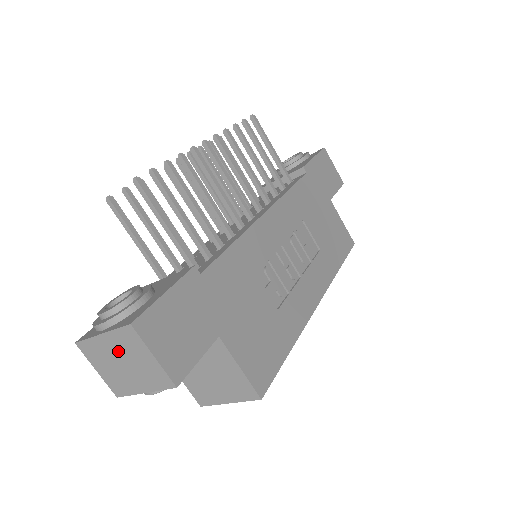
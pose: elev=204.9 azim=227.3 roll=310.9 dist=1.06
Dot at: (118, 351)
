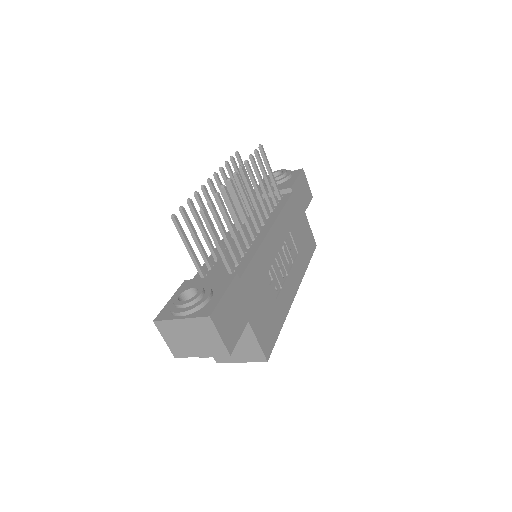
Dot at: (191, 330)
